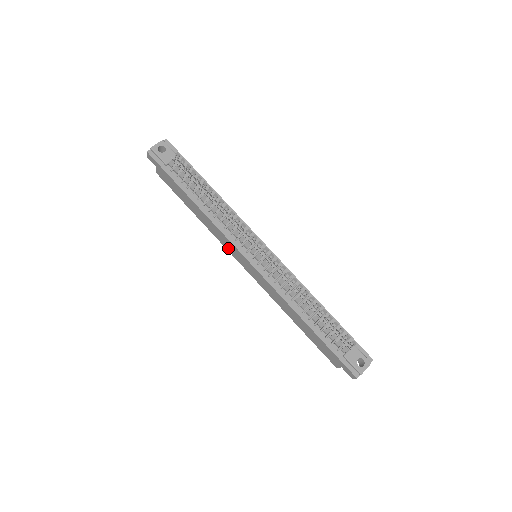
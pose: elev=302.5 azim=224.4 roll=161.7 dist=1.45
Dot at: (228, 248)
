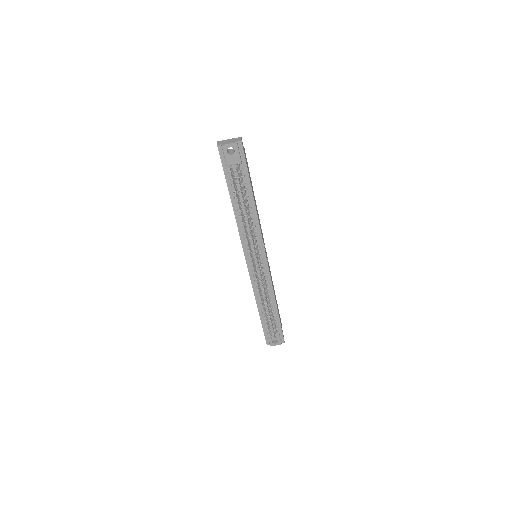
Dot at: occluded
